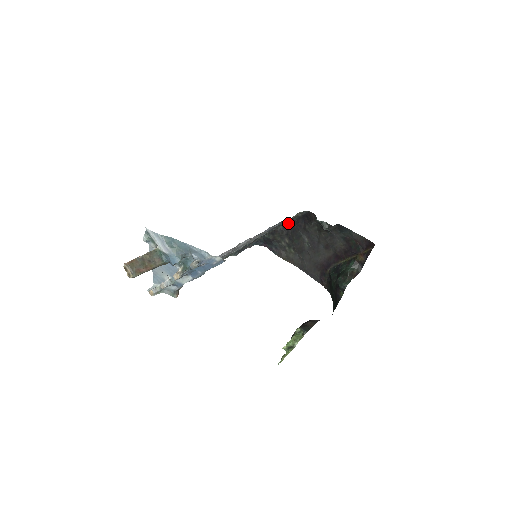
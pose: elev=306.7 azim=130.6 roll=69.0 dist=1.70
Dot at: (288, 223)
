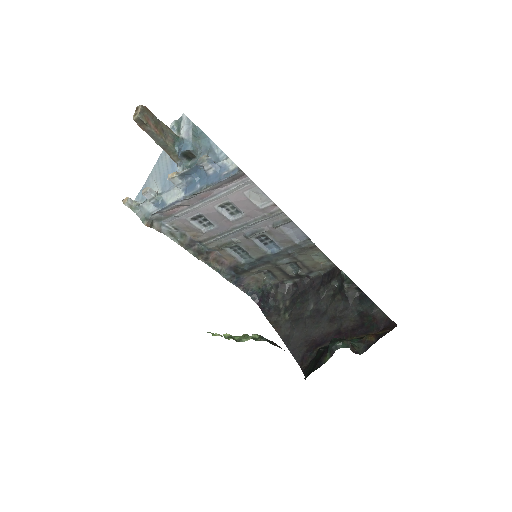
Dot at: (302, 280)
